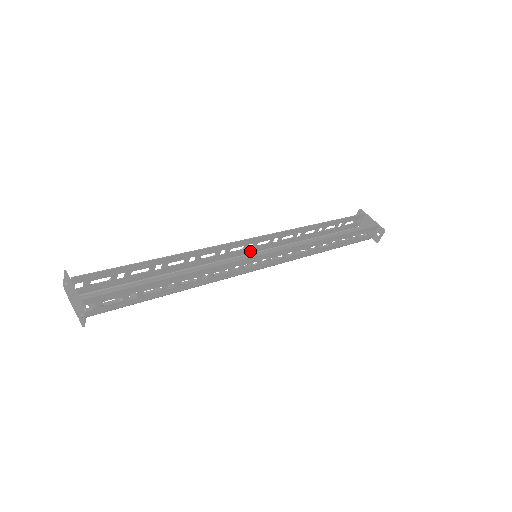
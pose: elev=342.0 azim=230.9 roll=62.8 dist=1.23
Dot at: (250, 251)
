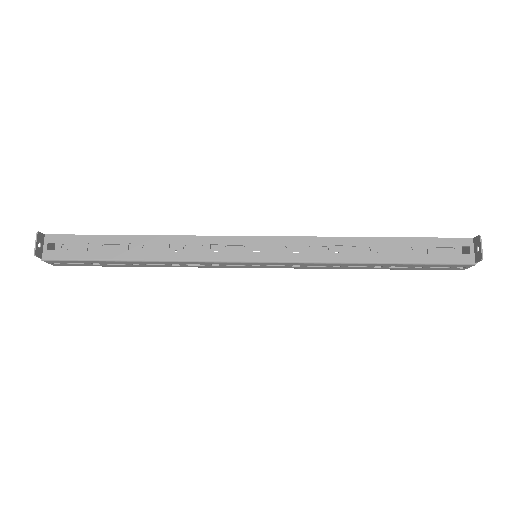
Dot at: occluded
